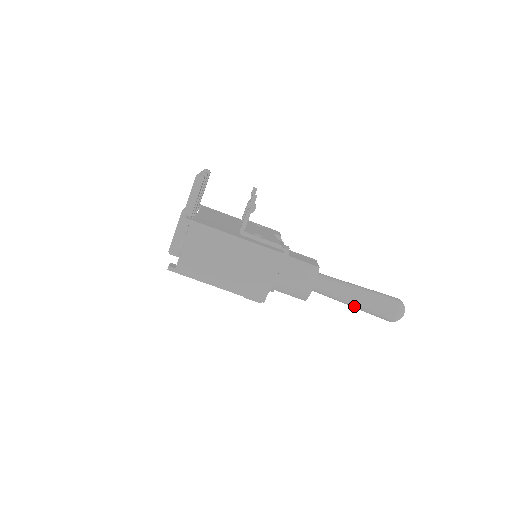
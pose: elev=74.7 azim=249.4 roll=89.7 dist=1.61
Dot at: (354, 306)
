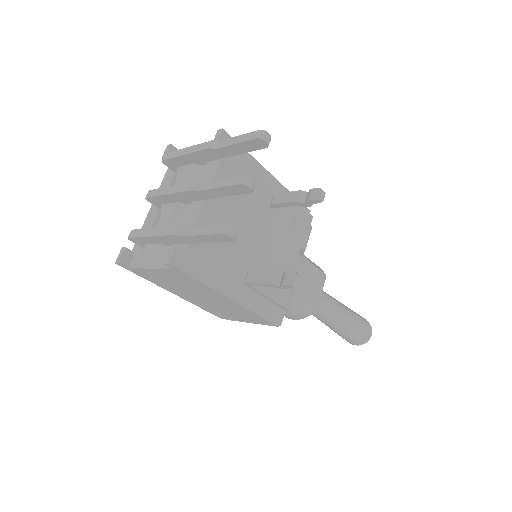
Dot at: occluded
